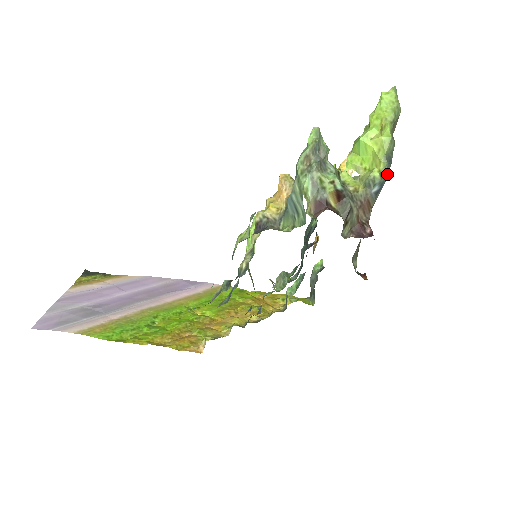
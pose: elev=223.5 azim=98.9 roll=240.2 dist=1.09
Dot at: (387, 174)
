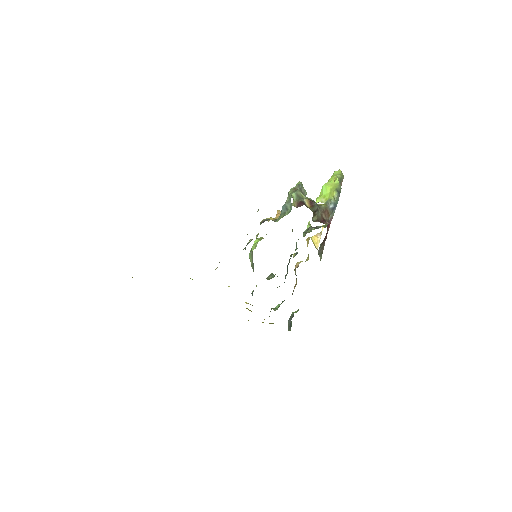
Dot at: (338, 200)
